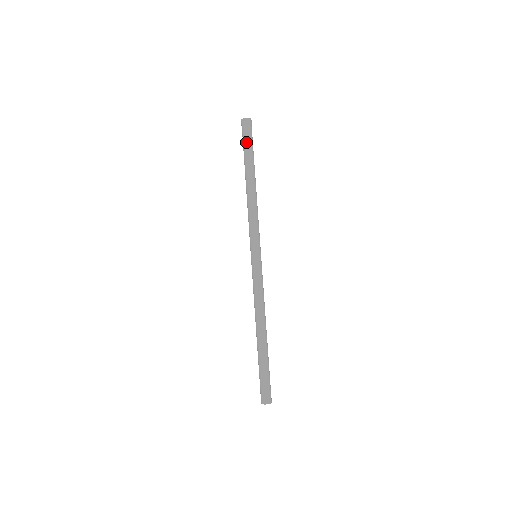
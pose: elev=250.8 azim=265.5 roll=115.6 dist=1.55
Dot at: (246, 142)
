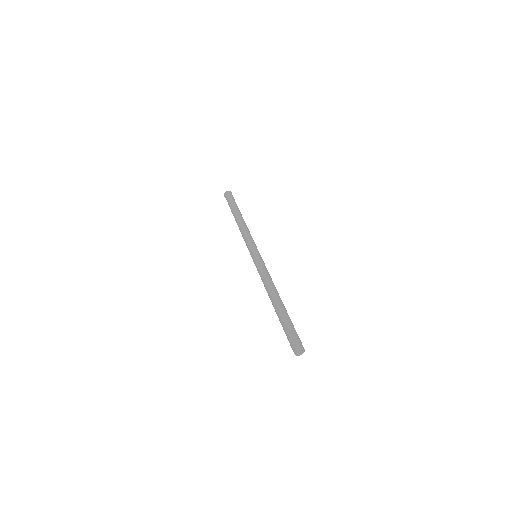
Dot at: (230, 201)
